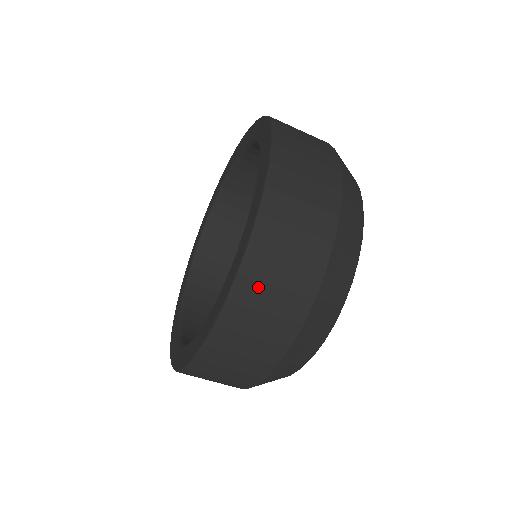
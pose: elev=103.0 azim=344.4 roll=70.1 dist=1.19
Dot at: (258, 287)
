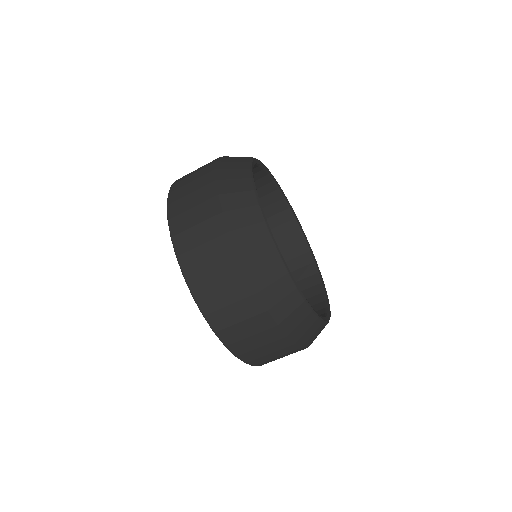
Dot at: (182, 217)
